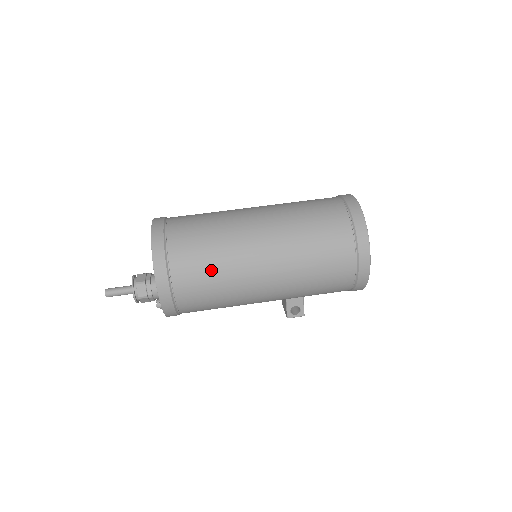
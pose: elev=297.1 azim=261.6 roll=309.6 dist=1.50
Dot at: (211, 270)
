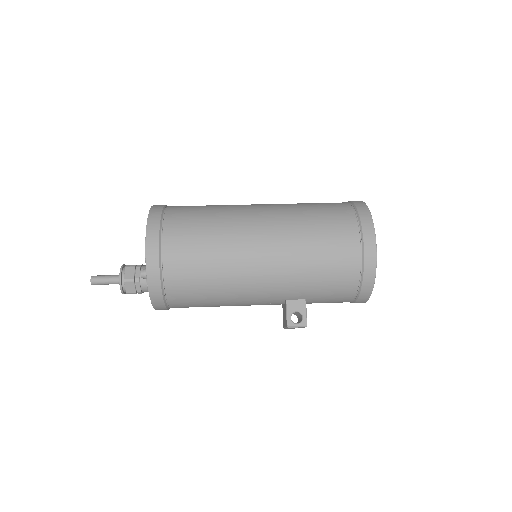
Dot at: (205, 233)
